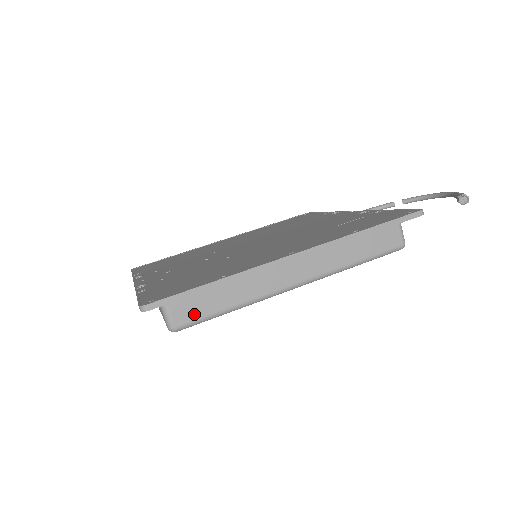
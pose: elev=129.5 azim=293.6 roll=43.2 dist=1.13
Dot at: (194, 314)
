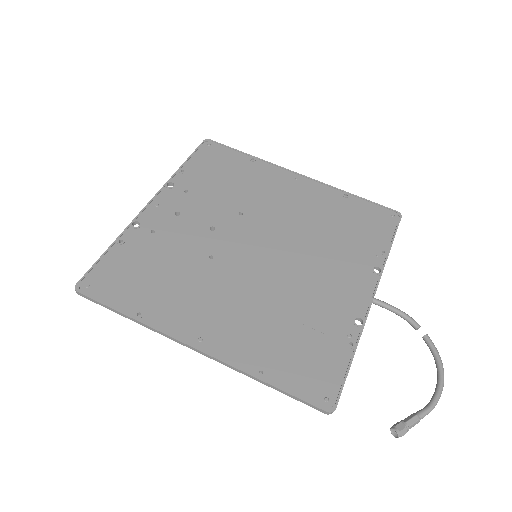
Dot at: occluded
